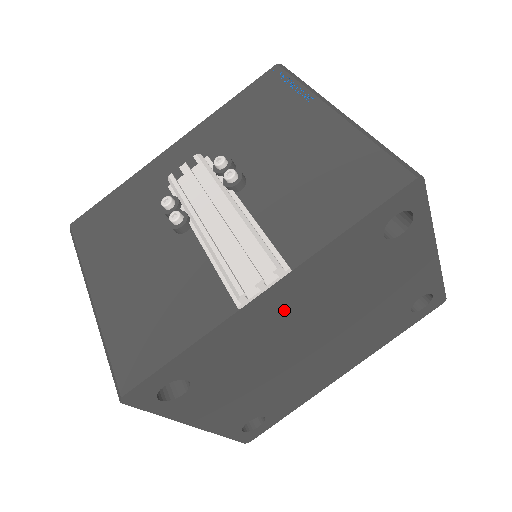
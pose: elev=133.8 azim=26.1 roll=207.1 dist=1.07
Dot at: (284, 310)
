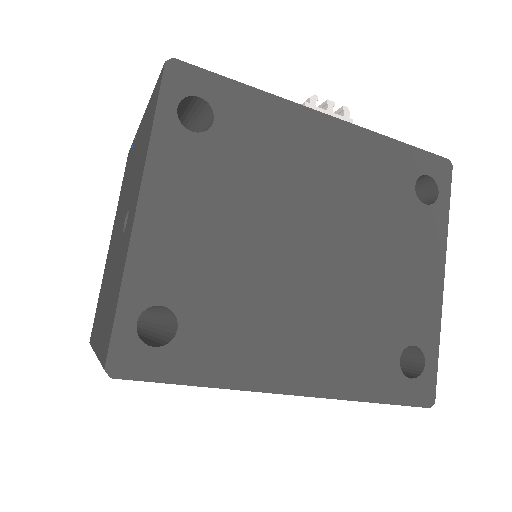
Dot at: (323, 158)
